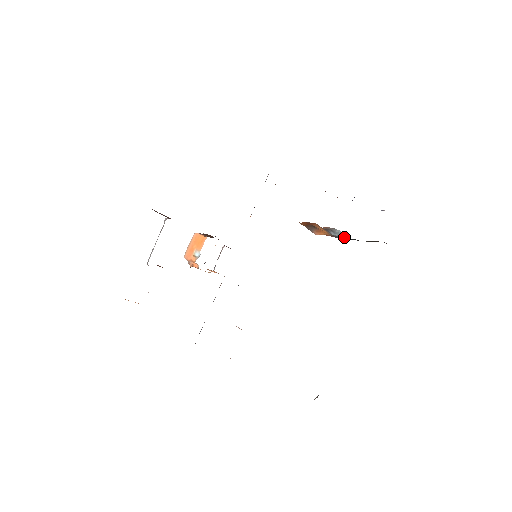
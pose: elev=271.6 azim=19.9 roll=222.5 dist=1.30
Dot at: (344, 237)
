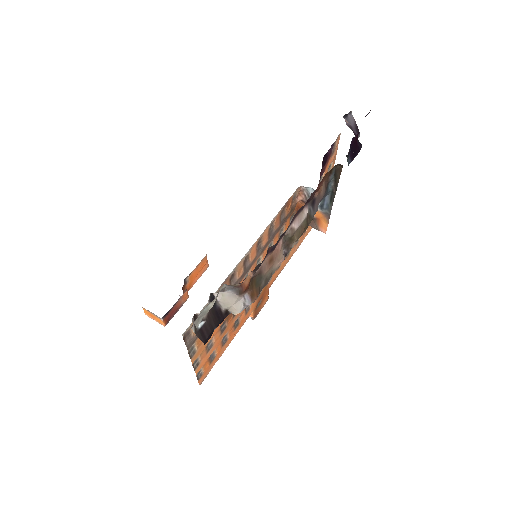
Dot at: (323, 199)
